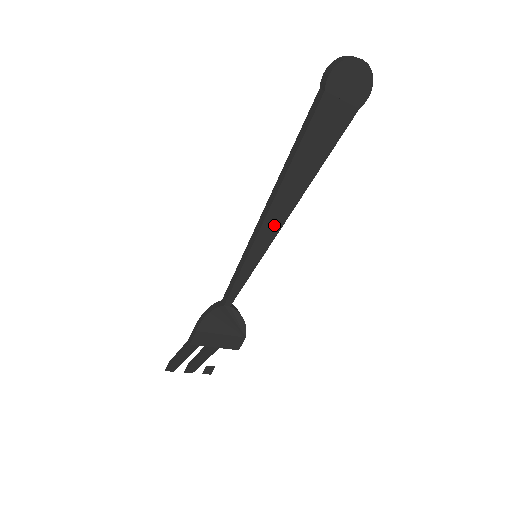
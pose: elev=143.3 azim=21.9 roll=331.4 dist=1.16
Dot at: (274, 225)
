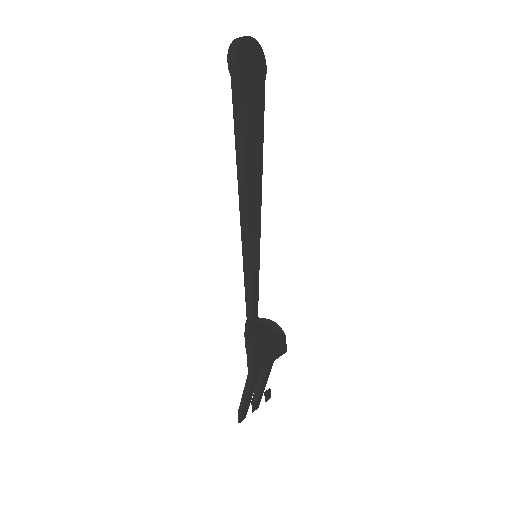
Dot at: (255, 218)
